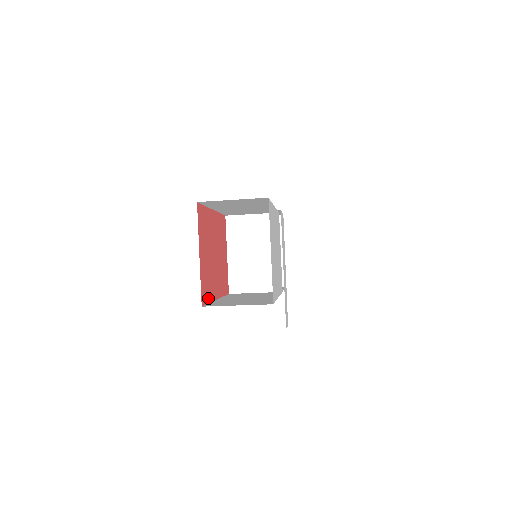
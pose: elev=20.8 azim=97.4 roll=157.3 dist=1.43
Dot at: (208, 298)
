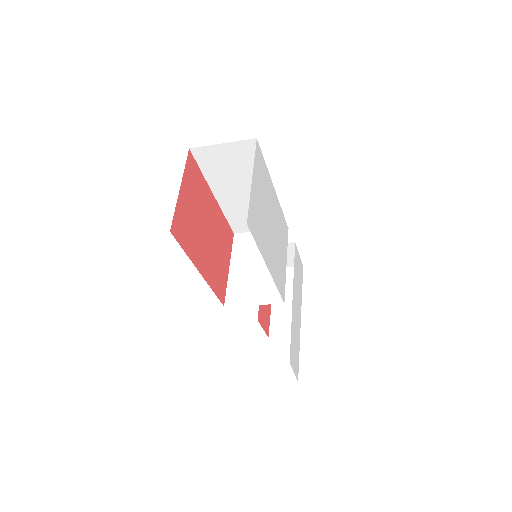
Dot at: (184, 246)
